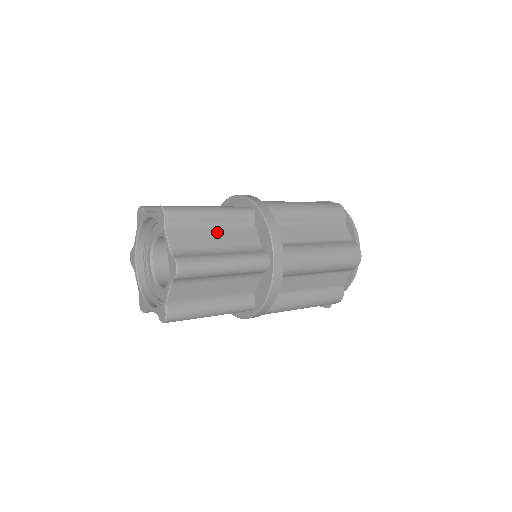
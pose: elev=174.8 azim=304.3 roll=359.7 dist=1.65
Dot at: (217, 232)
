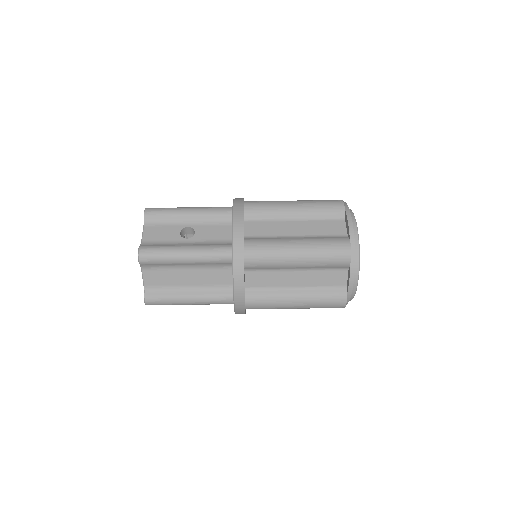
Dot at: (190, 272)
